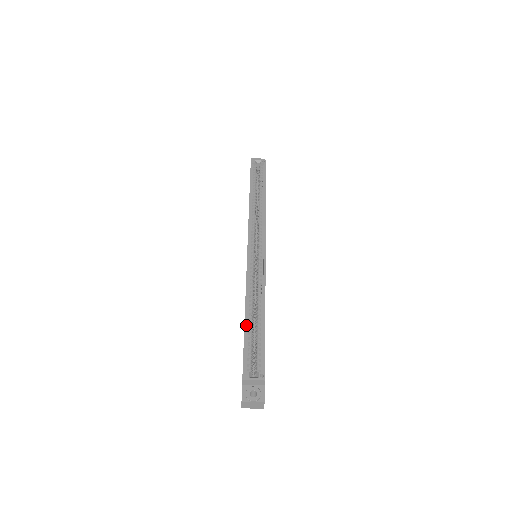
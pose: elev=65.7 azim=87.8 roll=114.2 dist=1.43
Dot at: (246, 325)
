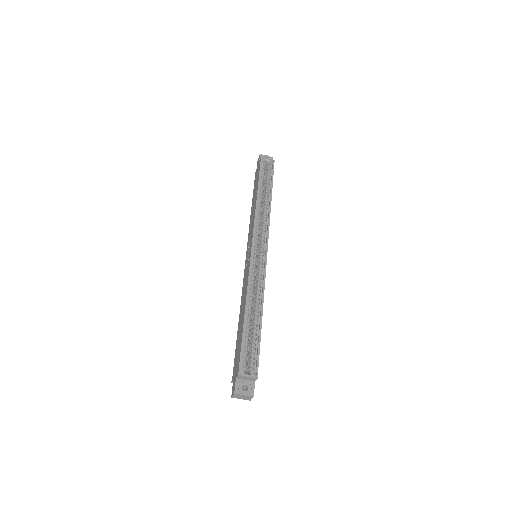
Dot at: (245, 324)
